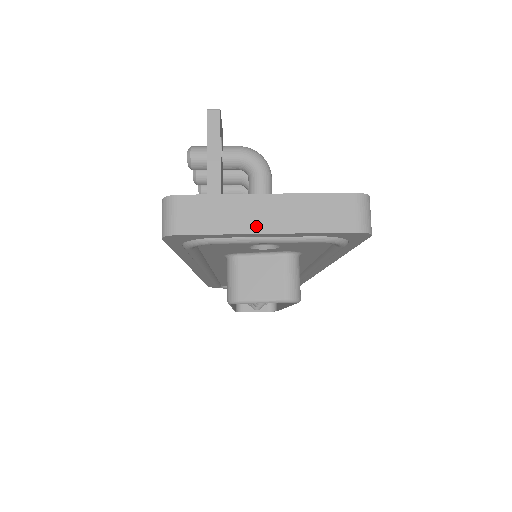
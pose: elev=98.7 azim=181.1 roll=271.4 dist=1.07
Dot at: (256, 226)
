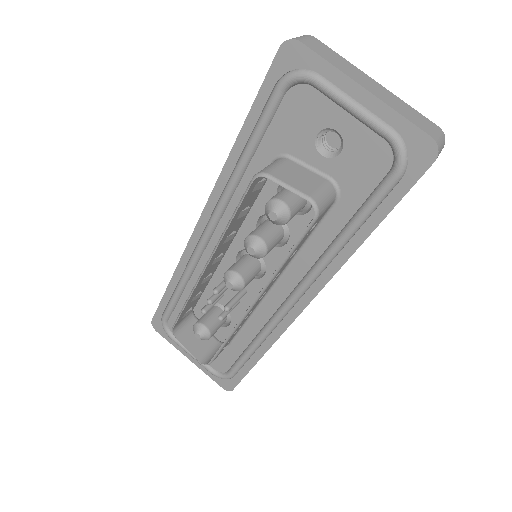
Dot at: (358, 80)
